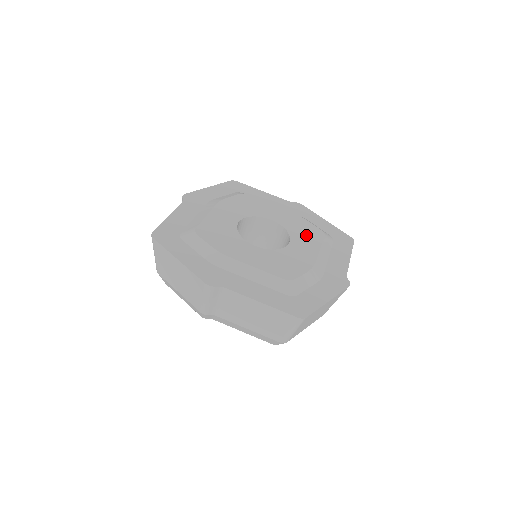
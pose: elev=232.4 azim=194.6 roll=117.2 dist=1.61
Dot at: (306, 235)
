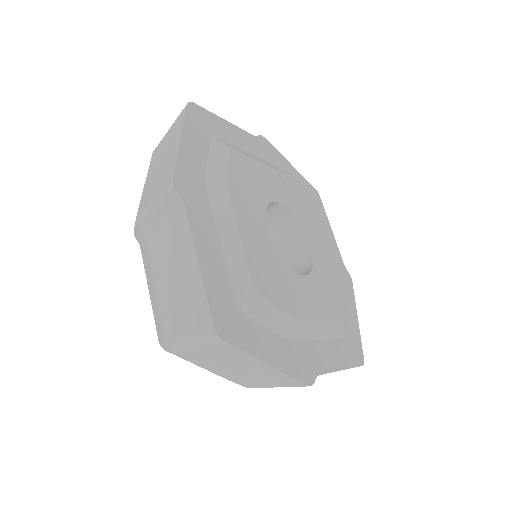
Dot at: (326, 294)
